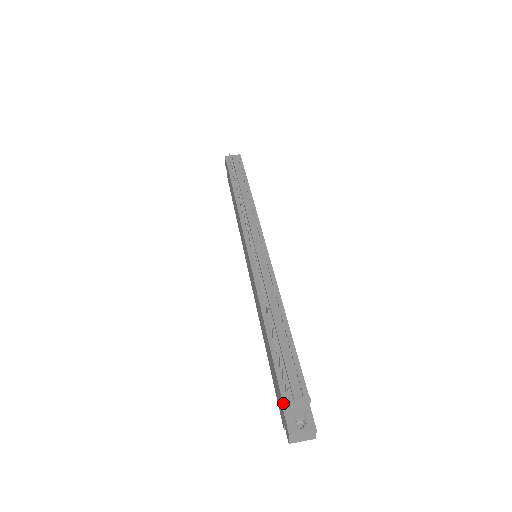
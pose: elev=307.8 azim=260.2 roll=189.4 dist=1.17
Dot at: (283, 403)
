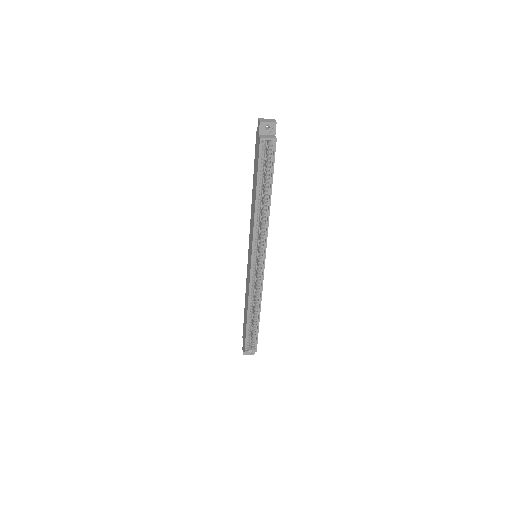
Dot at: (256, 132)
